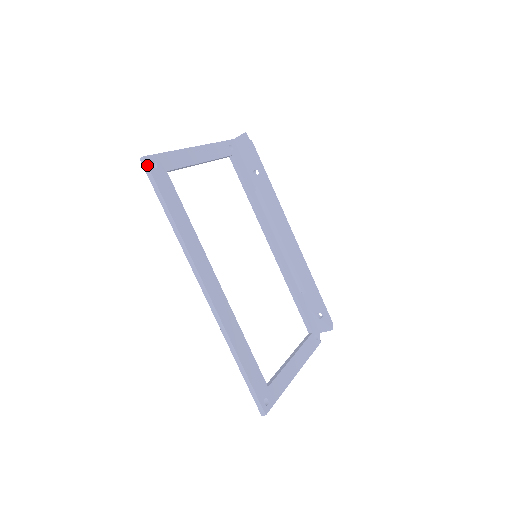
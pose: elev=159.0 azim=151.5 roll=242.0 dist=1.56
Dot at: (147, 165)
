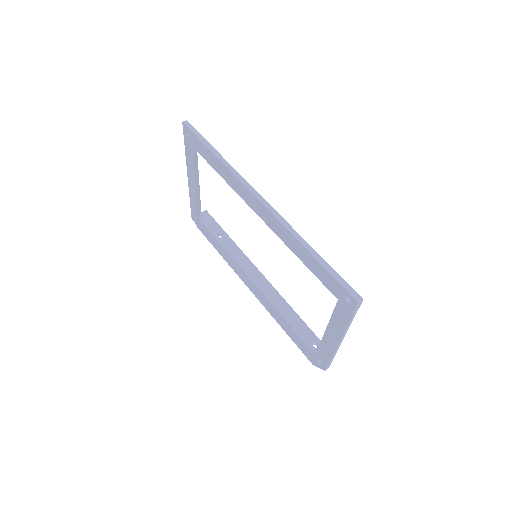
Dot at: occluded
